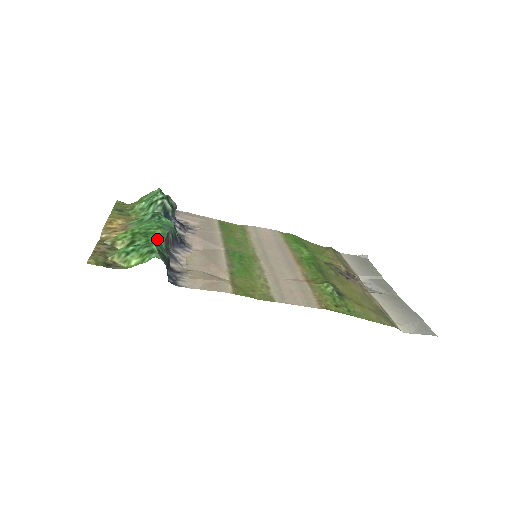
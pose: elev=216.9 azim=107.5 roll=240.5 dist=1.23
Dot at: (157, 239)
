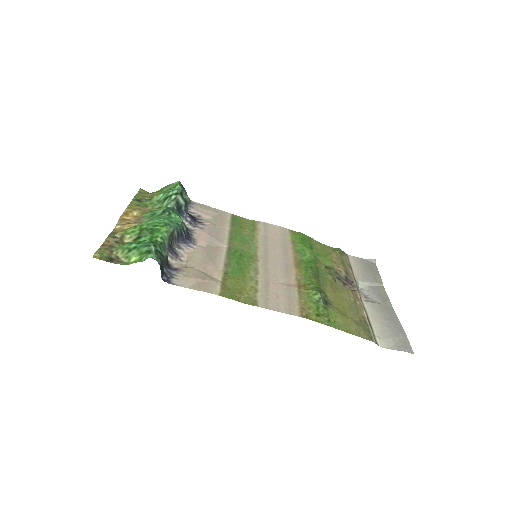
Dot at: (161, 237)
